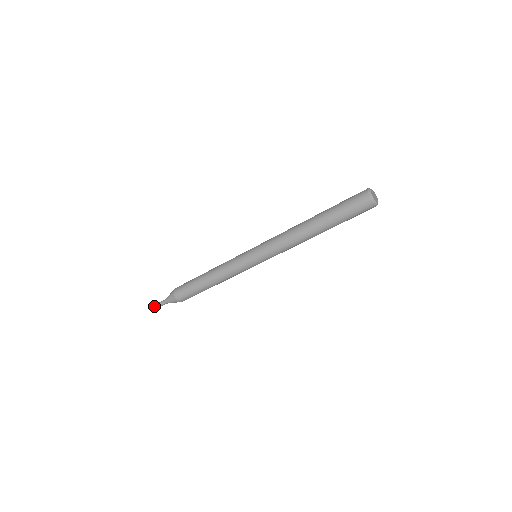
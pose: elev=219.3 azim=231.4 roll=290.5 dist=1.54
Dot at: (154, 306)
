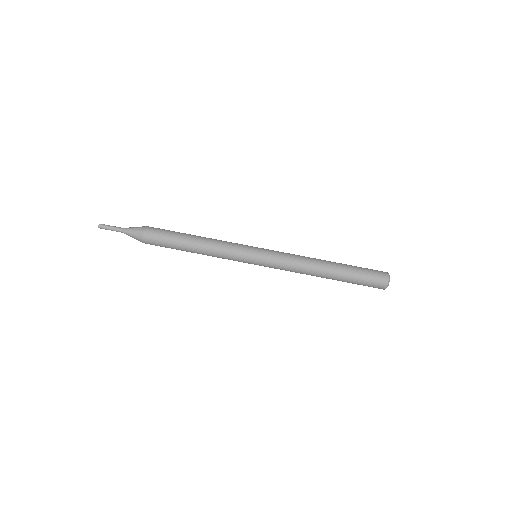
Dot at: (106, 225)
